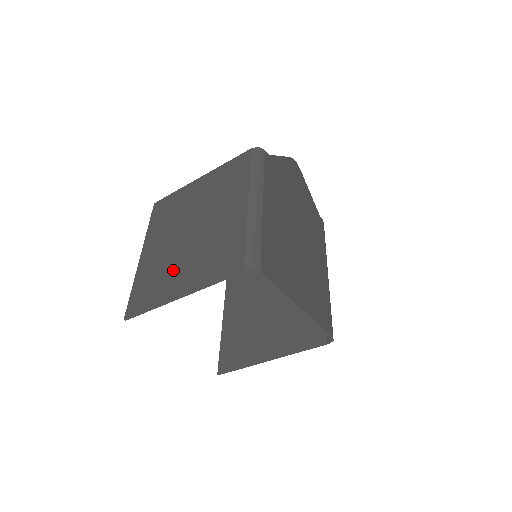
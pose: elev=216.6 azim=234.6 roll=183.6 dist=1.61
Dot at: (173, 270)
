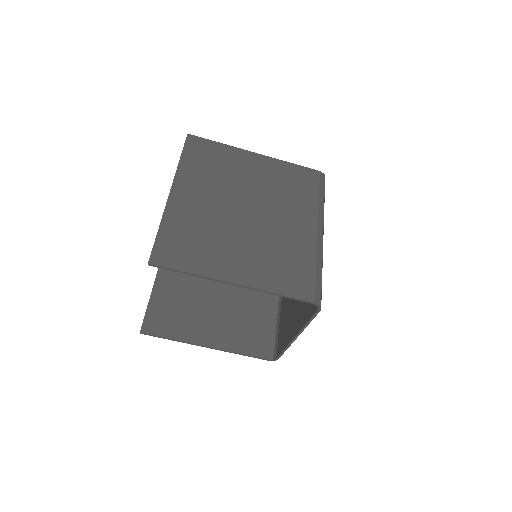
Dot at: (224, 245)
